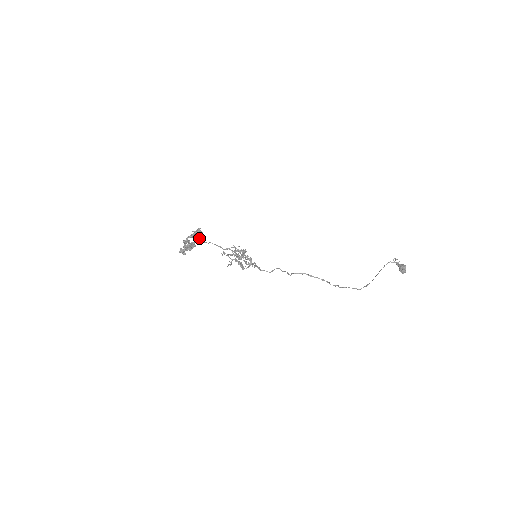
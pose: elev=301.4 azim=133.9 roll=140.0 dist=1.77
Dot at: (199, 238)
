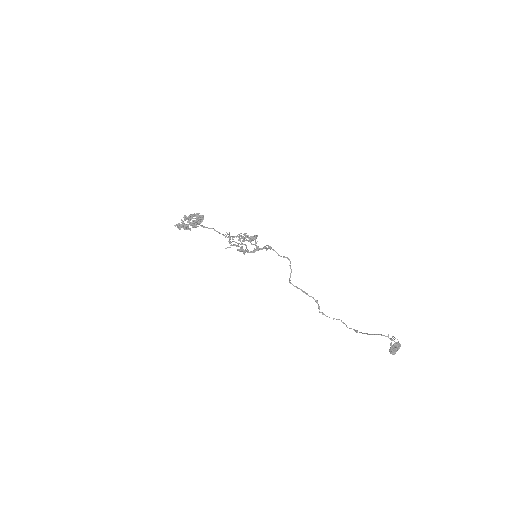
Dot at: (195, 227)
